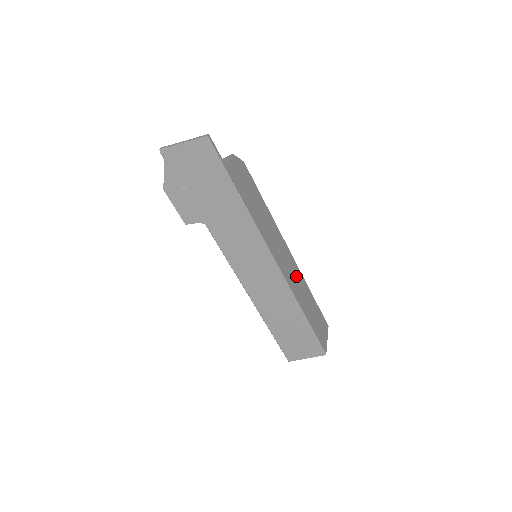
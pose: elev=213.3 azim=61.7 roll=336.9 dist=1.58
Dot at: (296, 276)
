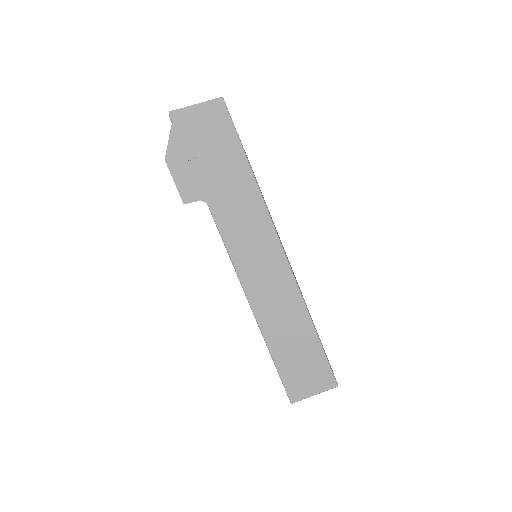
Dot at: occluded
